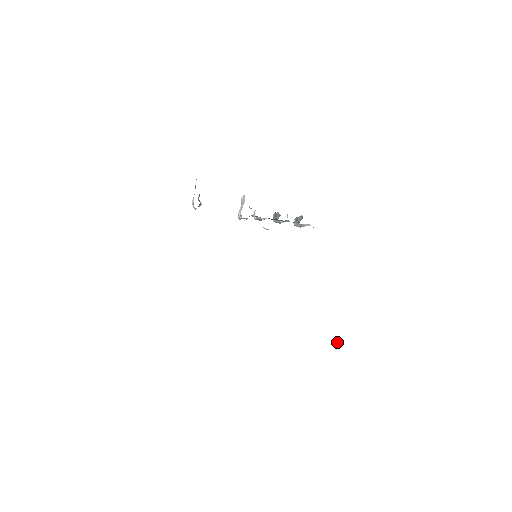
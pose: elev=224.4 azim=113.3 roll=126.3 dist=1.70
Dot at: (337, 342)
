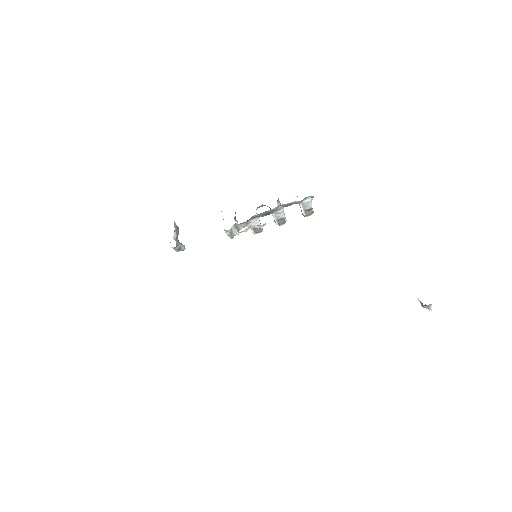
Dot at: occluded
